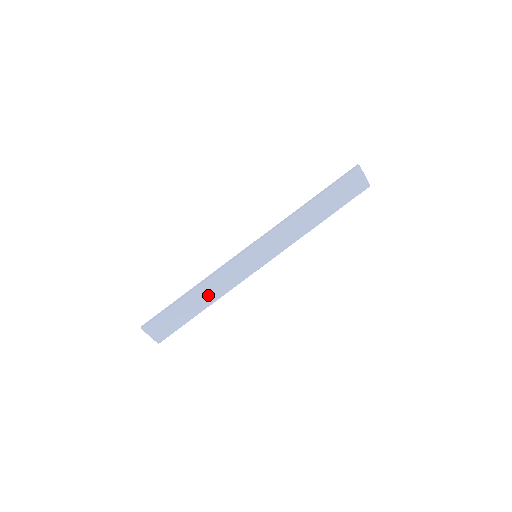
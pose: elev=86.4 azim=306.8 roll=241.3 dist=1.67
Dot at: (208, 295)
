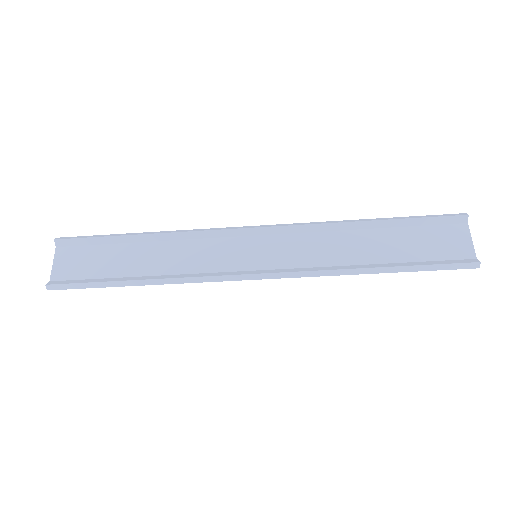
Dot at: occluded
